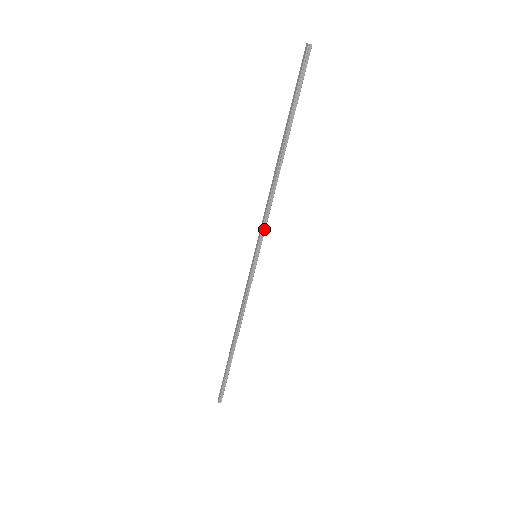
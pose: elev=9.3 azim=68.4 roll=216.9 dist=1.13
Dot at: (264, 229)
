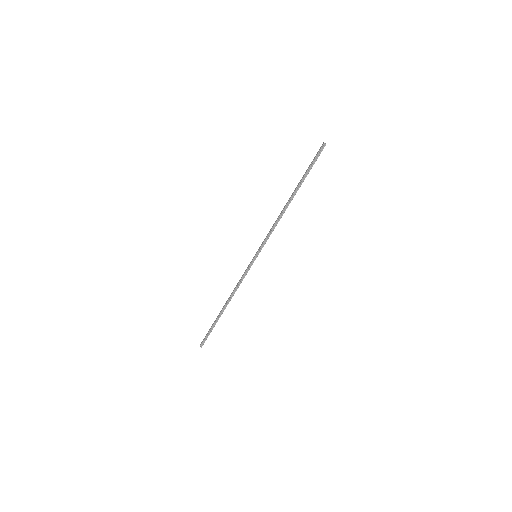
Dot at: (266, 241)
